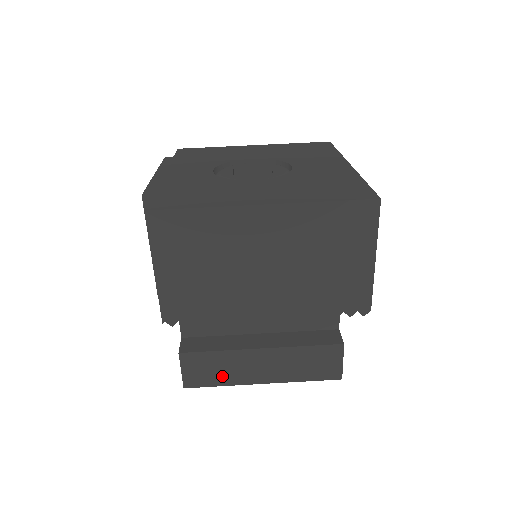
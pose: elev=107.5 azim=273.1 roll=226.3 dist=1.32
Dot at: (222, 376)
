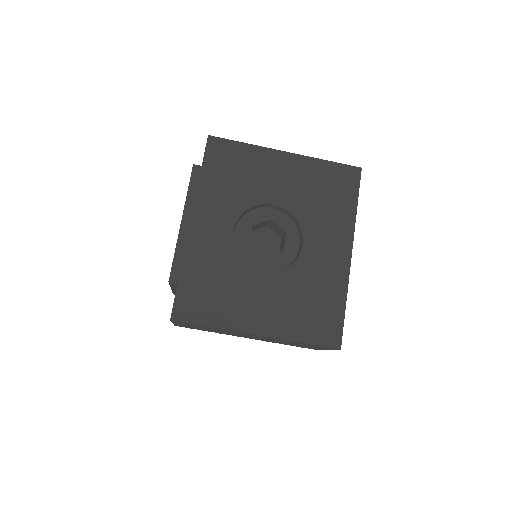
Dot at: occluded
